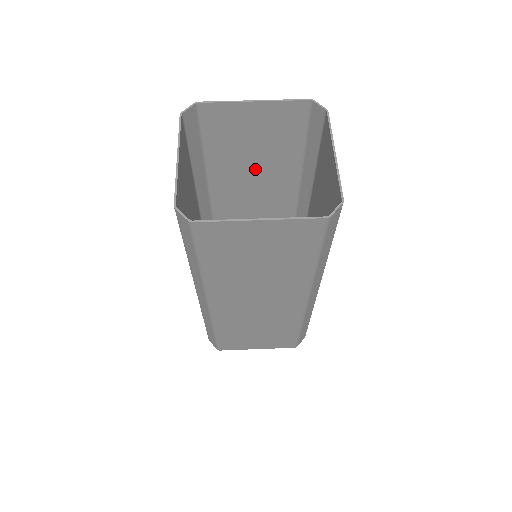
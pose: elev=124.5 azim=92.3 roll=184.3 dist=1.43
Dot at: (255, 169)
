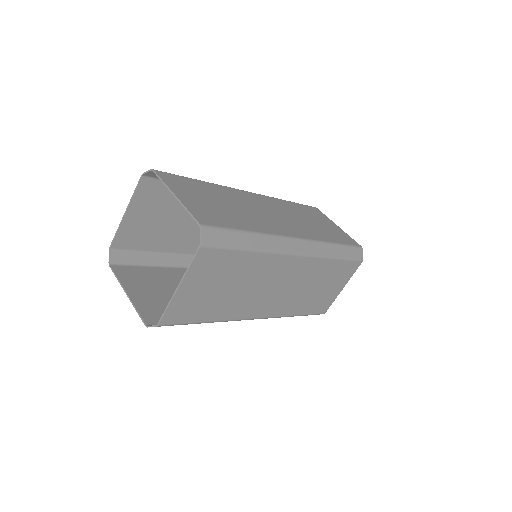
Dot at: (239, 209)
